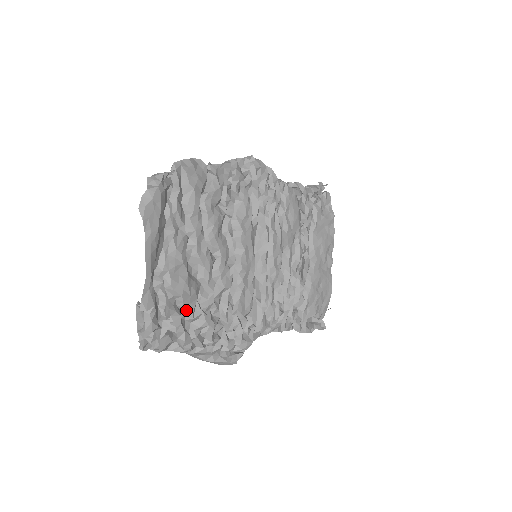
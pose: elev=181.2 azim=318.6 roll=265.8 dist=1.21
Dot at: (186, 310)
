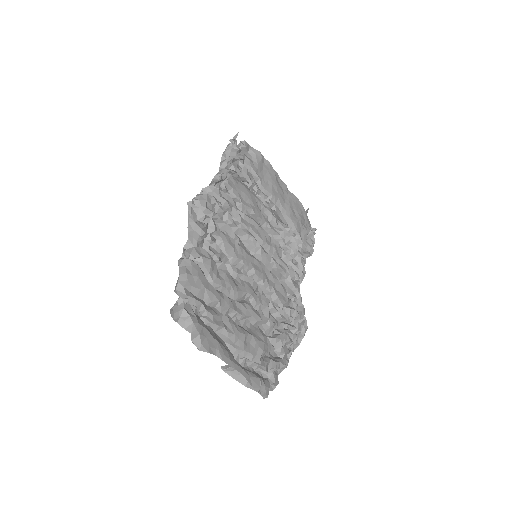
Dot at: (269, 352)
